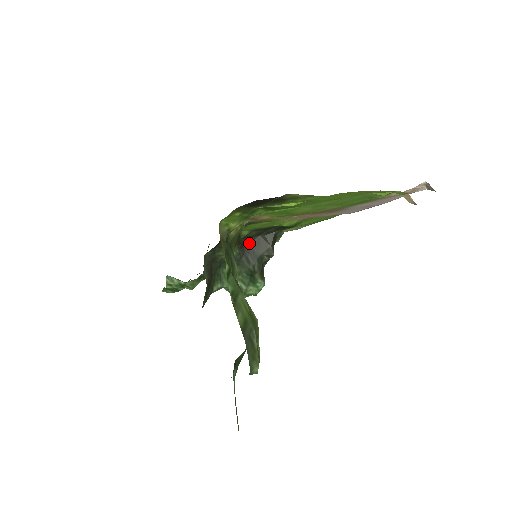
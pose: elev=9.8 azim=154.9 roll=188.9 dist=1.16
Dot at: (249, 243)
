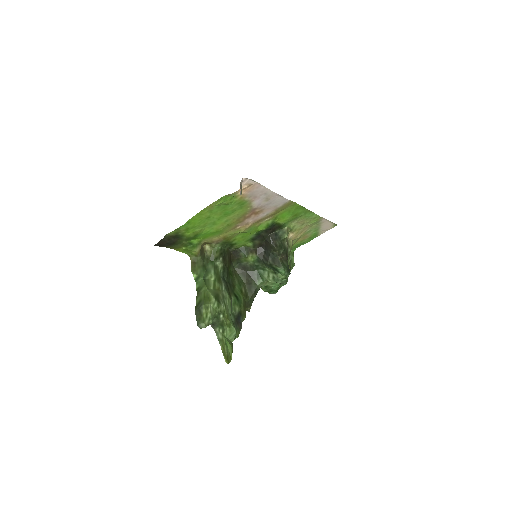
Dot at: (264, 248)
